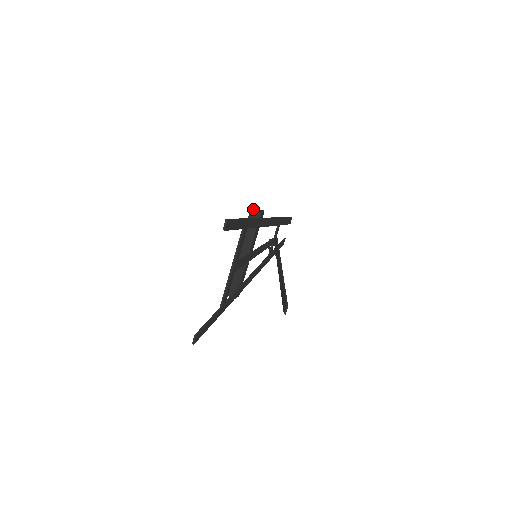
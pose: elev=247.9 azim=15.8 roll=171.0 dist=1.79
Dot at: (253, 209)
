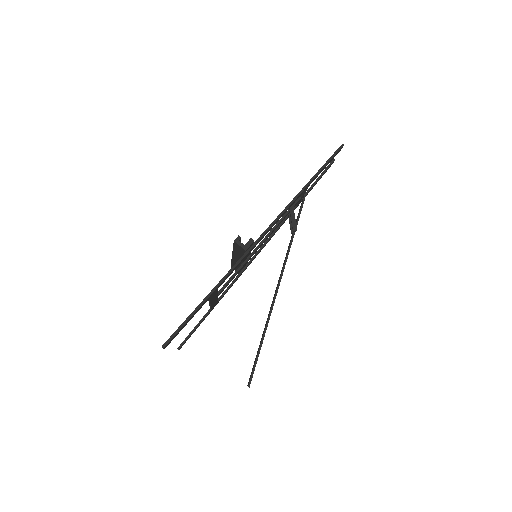
Dot at: (236, 243)
